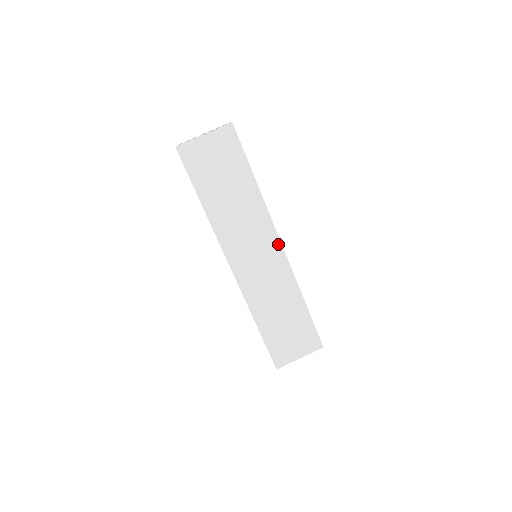
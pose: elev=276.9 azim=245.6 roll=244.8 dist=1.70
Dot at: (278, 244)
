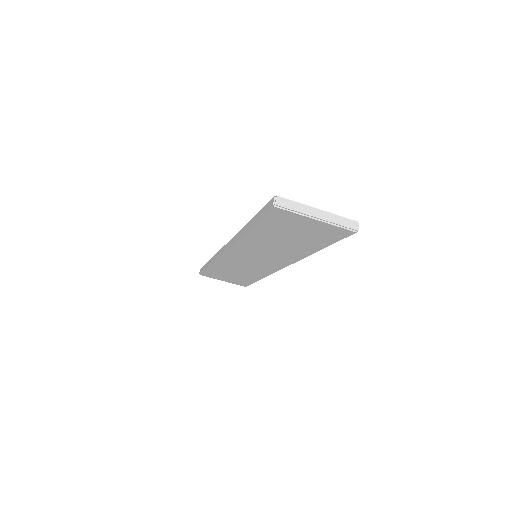
Dot at: (283, 266)
